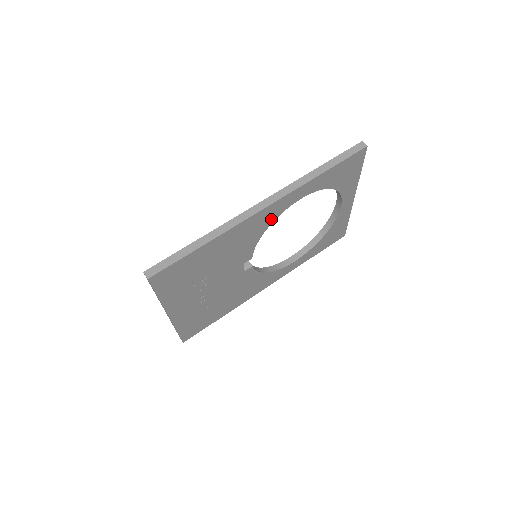
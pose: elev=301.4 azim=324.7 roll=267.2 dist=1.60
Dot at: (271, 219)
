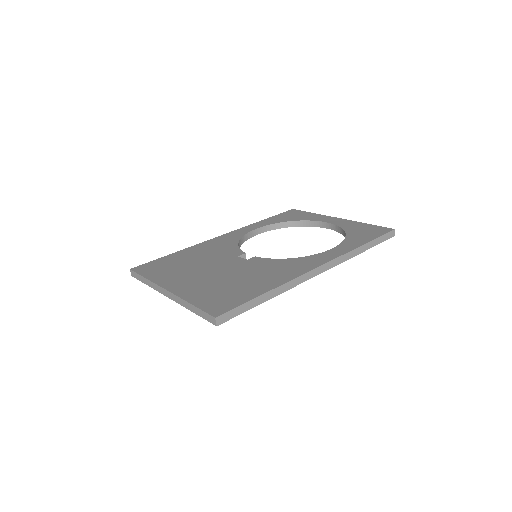
Dot at: occluded
